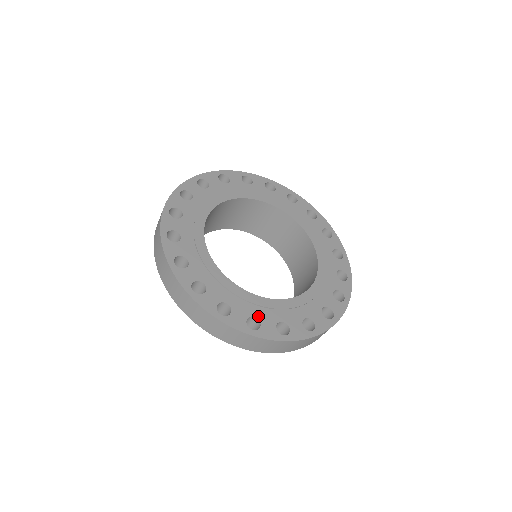
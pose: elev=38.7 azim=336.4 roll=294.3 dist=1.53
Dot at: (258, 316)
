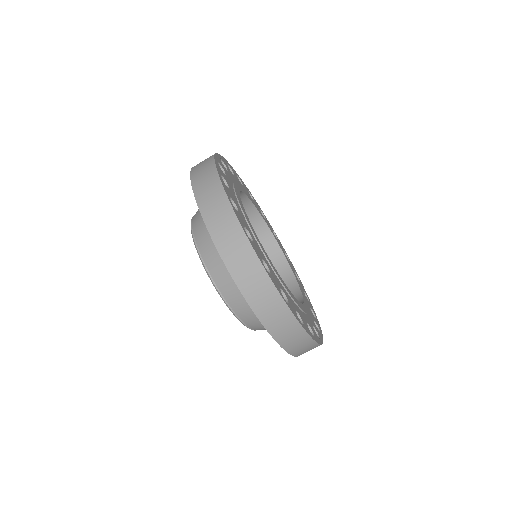
Dot at: (308, 322)
